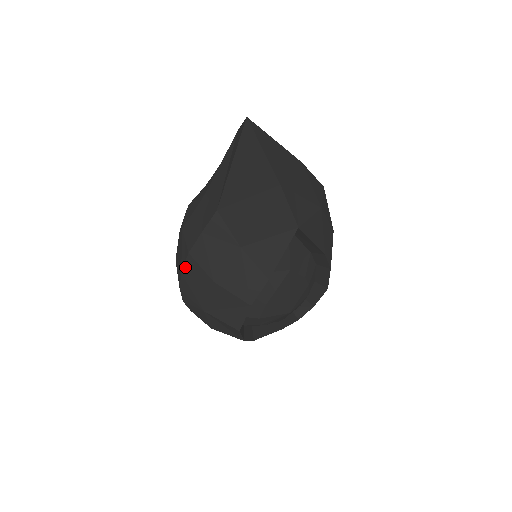
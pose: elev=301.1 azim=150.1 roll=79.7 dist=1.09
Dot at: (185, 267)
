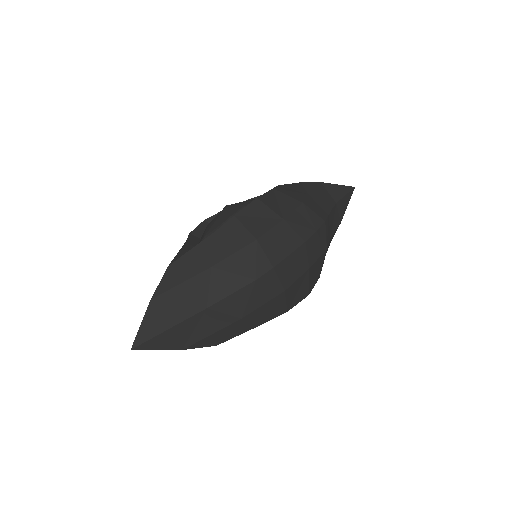
Dot at: occluded
